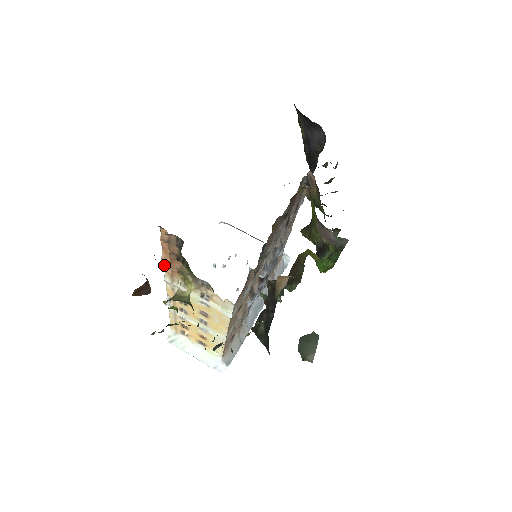
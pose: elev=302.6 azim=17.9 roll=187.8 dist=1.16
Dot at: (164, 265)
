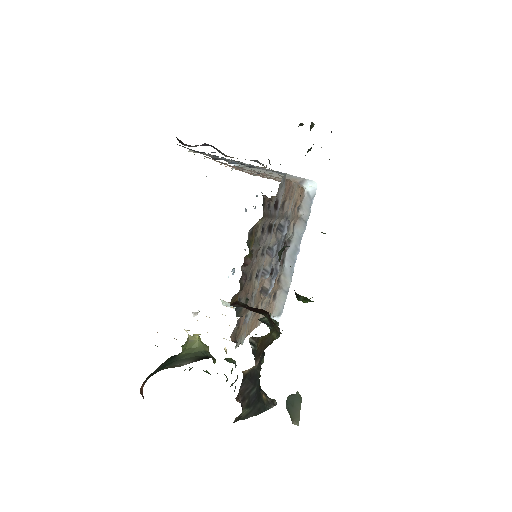
Dot at: occluded
